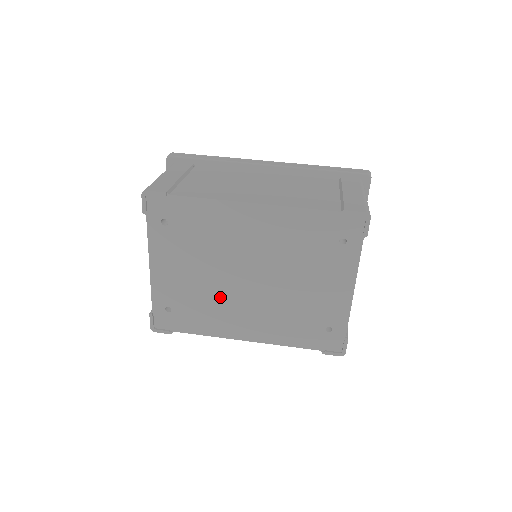
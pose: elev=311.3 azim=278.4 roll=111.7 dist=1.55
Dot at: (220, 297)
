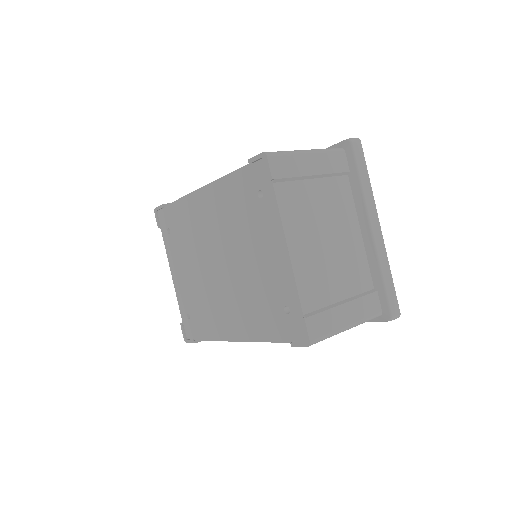
Dot at: (210, 293)
